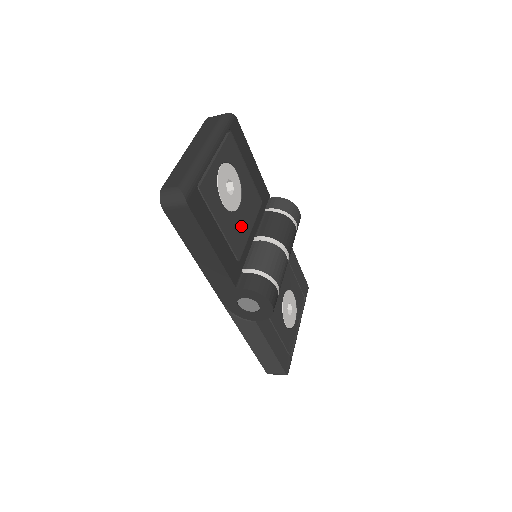
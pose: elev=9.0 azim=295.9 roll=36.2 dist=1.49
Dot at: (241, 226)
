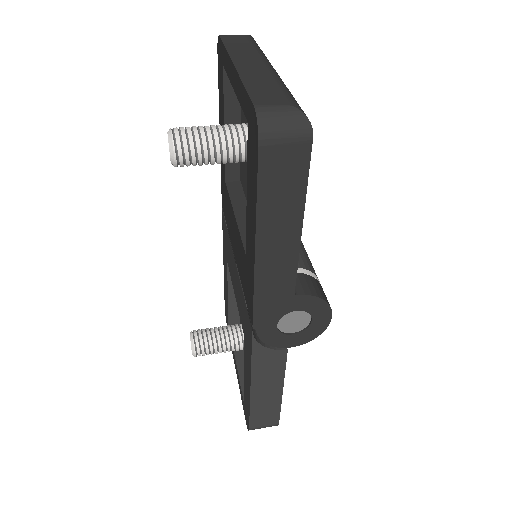
Dot at: occluded
